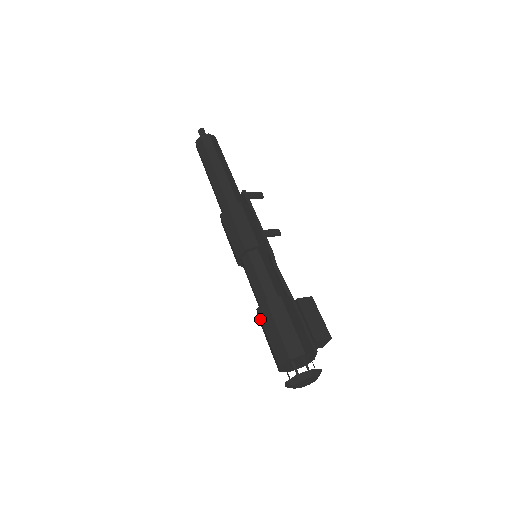
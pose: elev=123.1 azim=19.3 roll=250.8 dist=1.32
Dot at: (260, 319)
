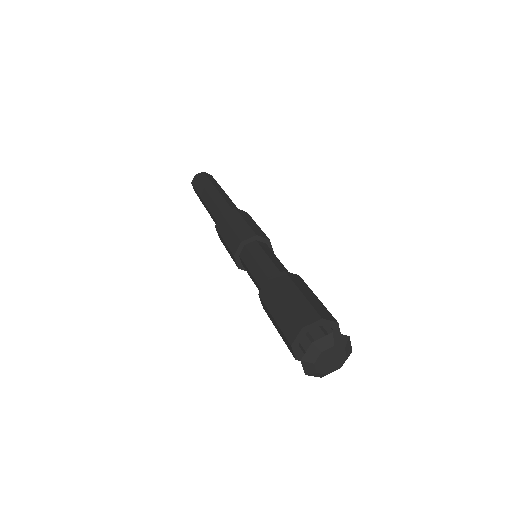
Dot at: (273, 286)
